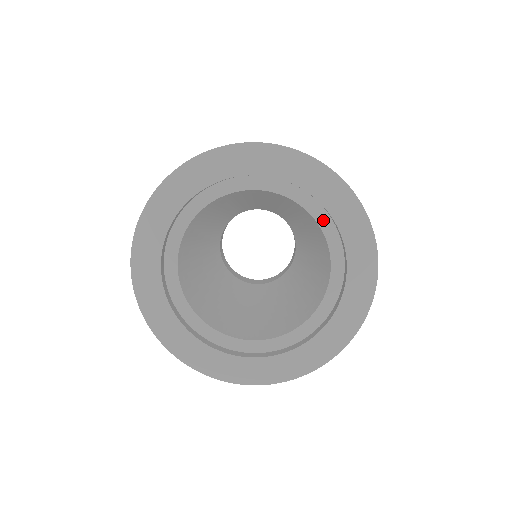
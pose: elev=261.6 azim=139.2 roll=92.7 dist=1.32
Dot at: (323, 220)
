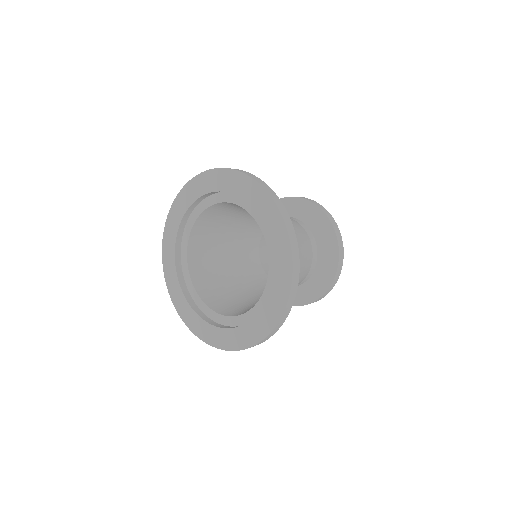
Dot at: (253, 211)
